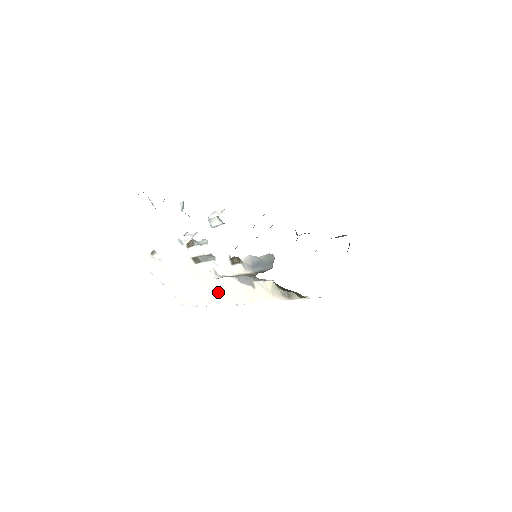
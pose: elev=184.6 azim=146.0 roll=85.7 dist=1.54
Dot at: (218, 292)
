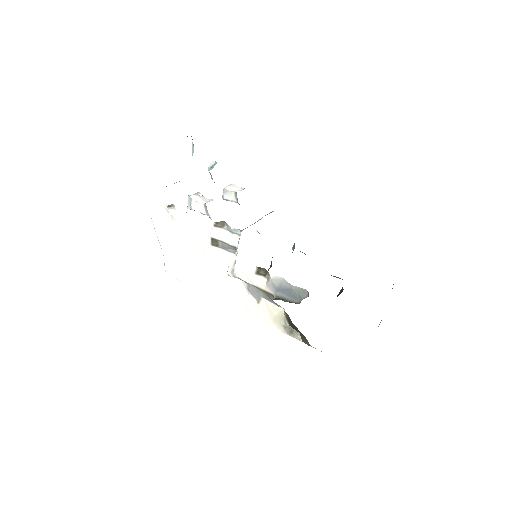
Dot at: (216, 284)
